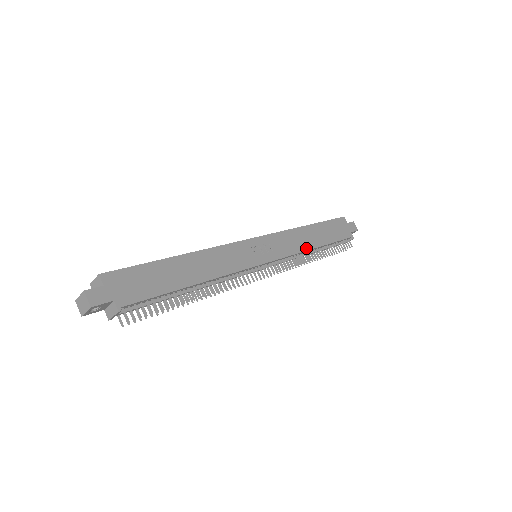
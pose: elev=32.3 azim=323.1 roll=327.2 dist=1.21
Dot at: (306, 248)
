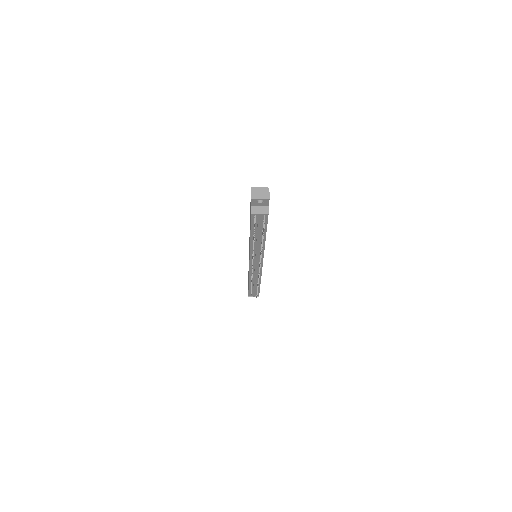
Dot at: occluded
